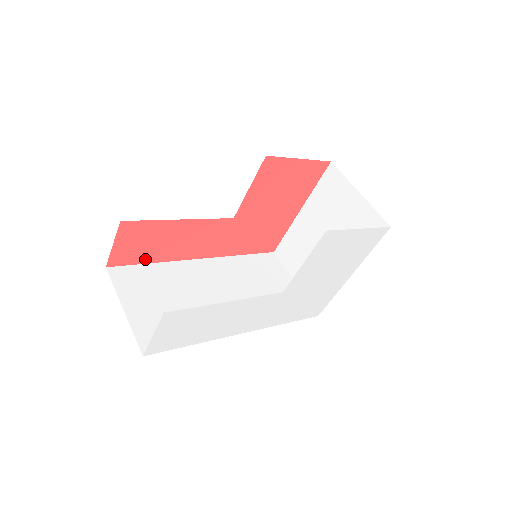
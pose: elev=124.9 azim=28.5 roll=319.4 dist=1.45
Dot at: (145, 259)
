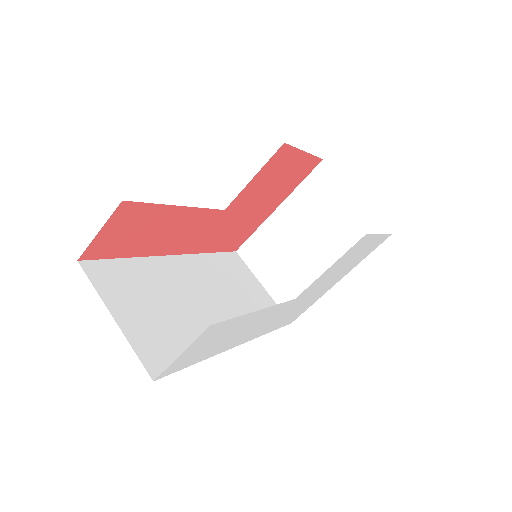
Dot at: (123, 252)
